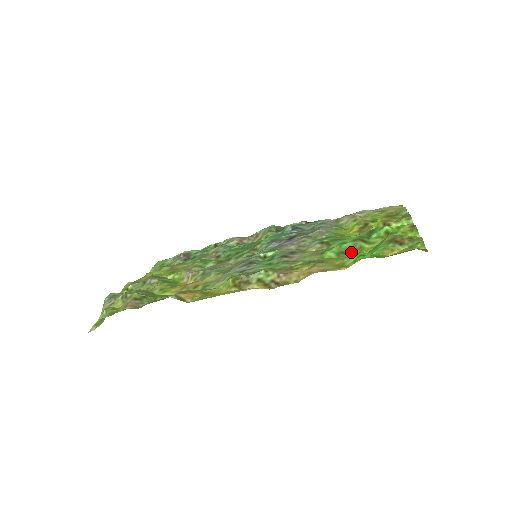
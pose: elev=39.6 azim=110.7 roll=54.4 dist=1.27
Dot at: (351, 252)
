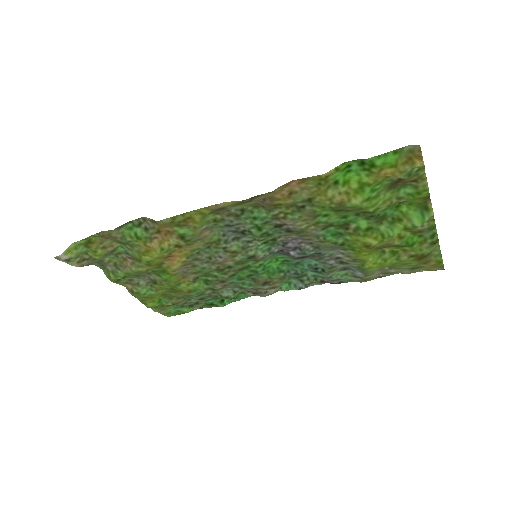
Dot at: (348, 209)
